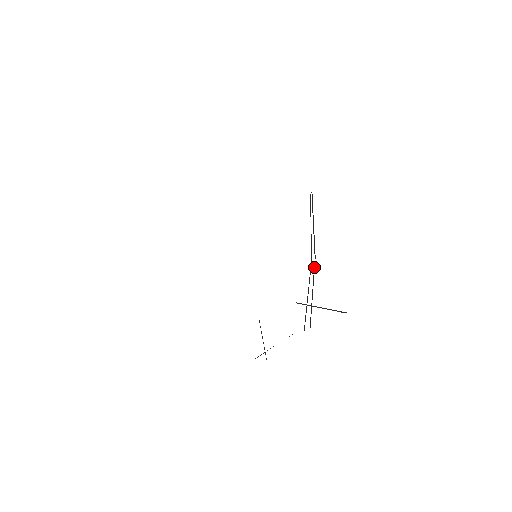
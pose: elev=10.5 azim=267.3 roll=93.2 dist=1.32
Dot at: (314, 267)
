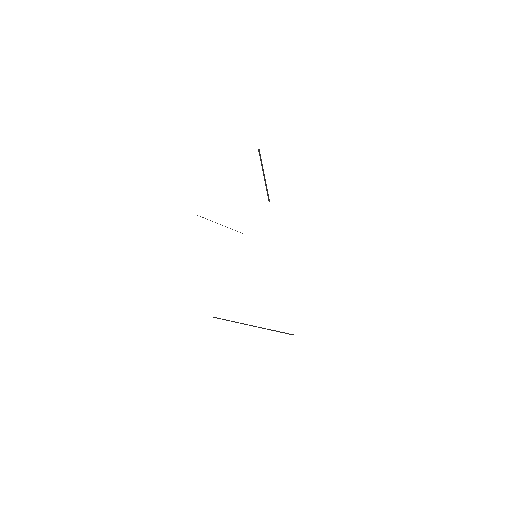
Dot at: occluded
